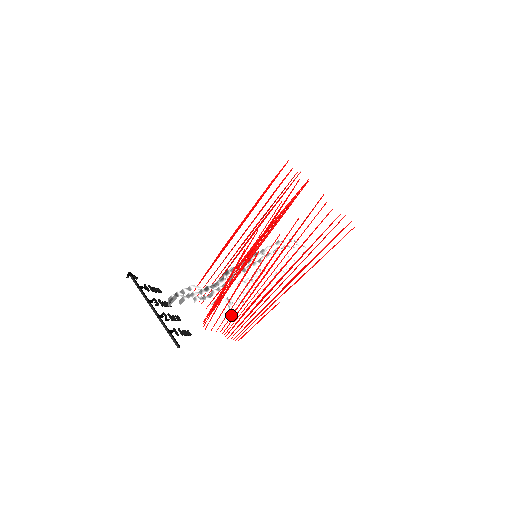
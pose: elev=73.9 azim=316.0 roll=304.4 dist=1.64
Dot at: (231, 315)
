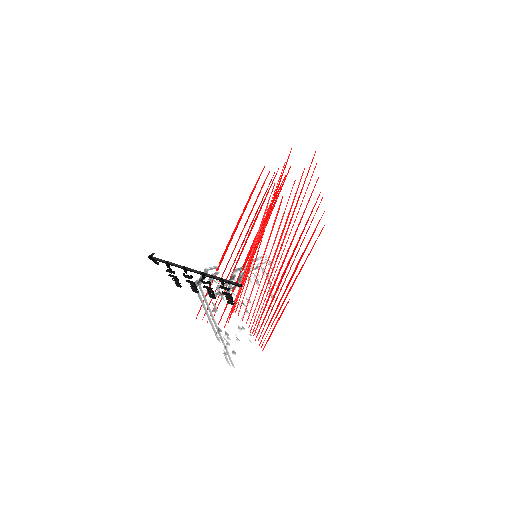
Dot at: occluded
